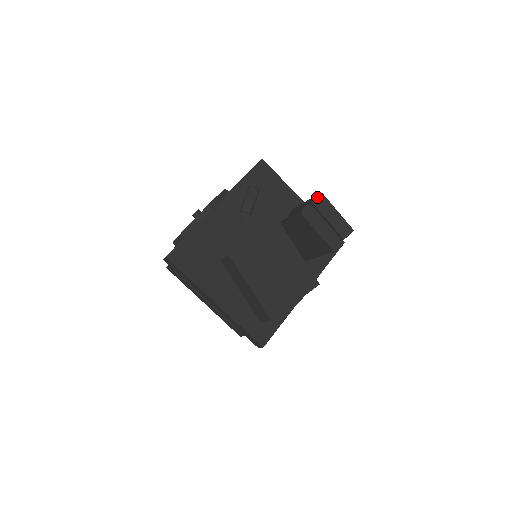
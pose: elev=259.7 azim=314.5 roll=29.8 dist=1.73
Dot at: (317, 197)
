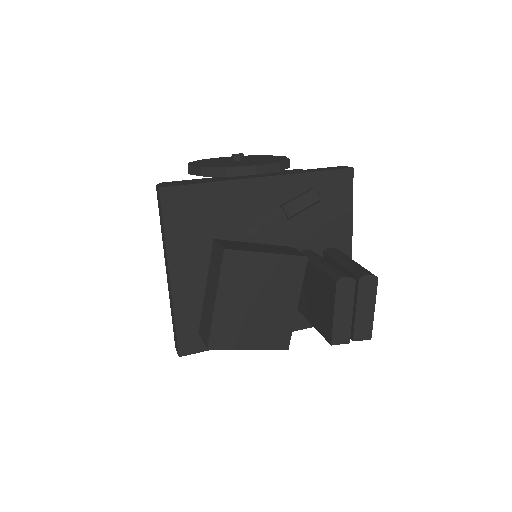
Dot at: (369, 277)
